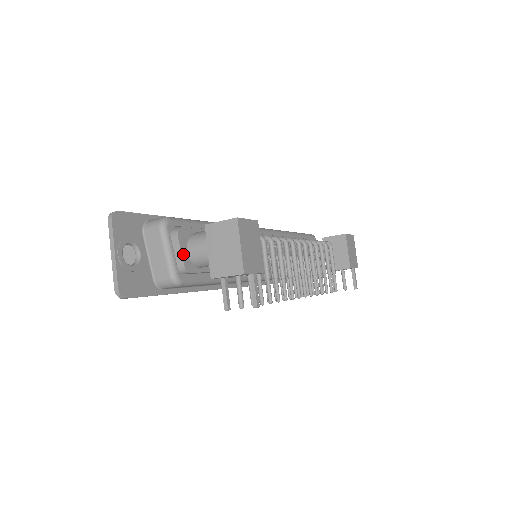
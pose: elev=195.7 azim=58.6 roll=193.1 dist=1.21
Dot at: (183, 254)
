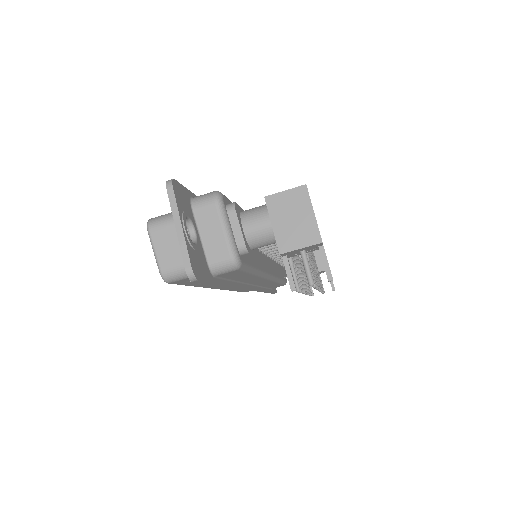
Dot at: (242, 231)
